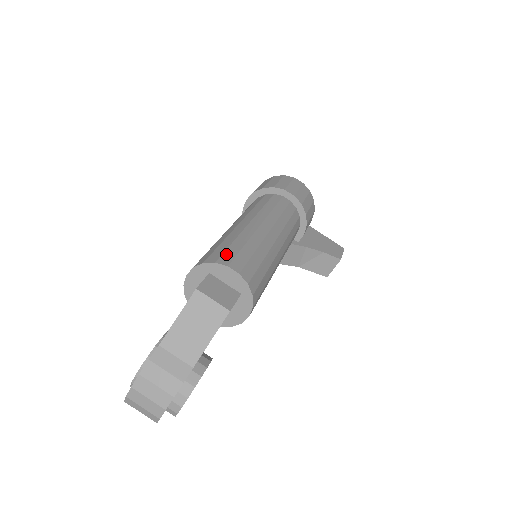
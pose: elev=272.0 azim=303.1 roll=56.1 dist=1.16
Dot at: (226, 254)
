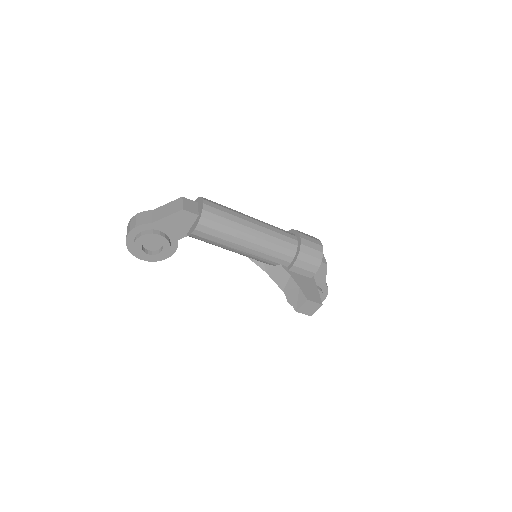
Dot at: (212, 201)
